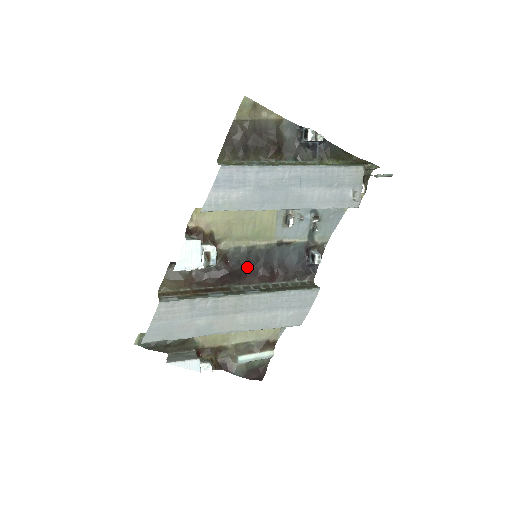
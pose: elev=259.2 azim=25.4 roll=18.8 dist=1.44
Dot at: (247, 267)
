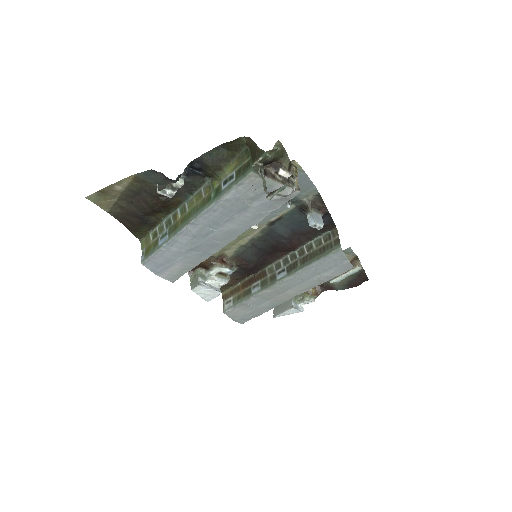
Dot at: (263, 253)
